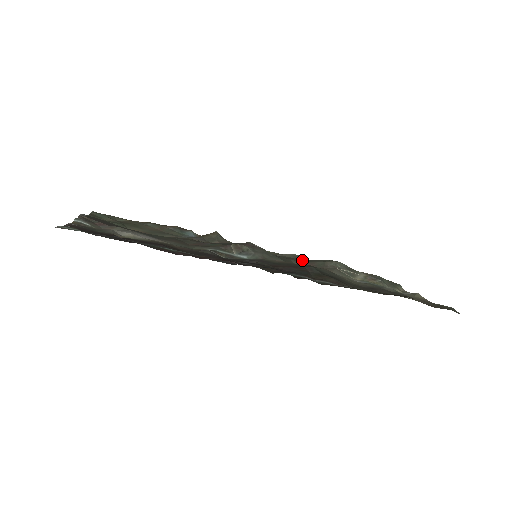
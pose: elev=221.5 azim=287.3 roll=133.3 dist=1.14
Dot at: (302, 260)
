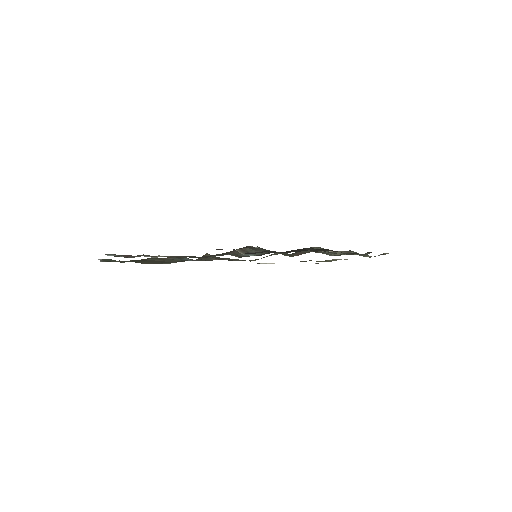
Dot at: occluded
